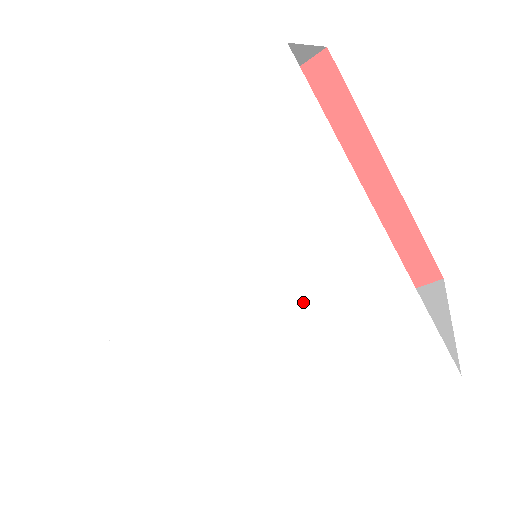
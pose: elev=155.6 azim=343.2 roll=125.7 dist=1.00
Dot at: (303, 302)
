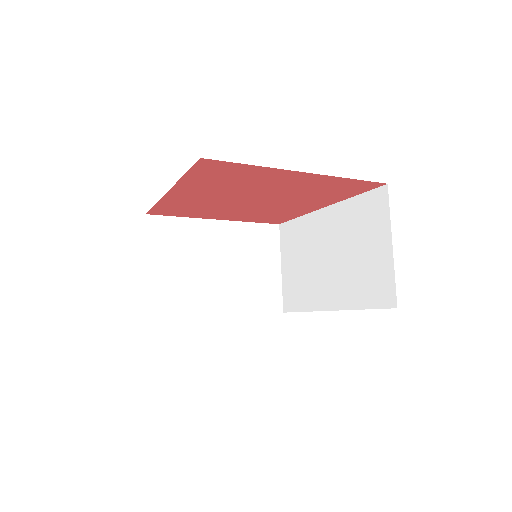
Dot at: occluded
